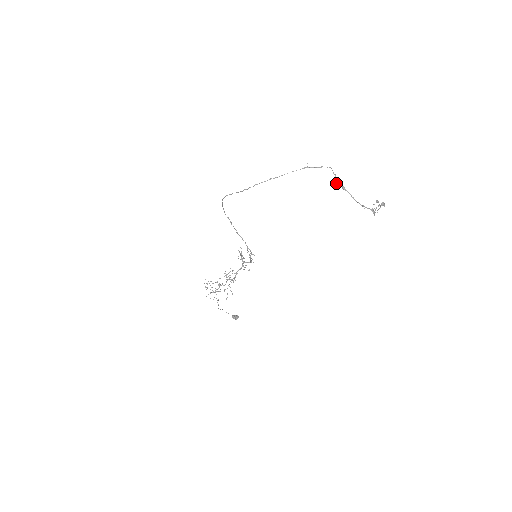
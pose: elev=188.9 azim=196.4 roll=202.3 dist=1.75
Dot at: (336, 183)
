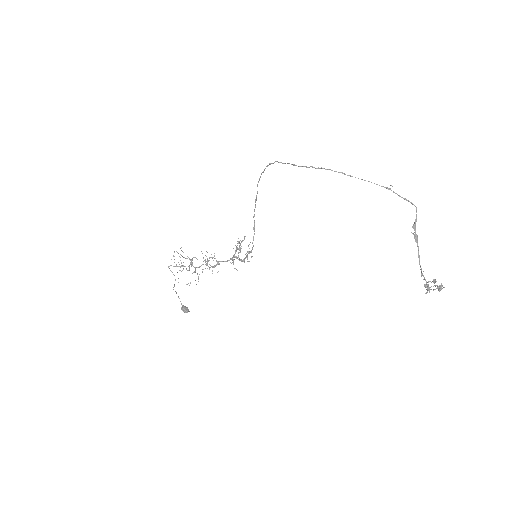
Dot at: (412, 226)
